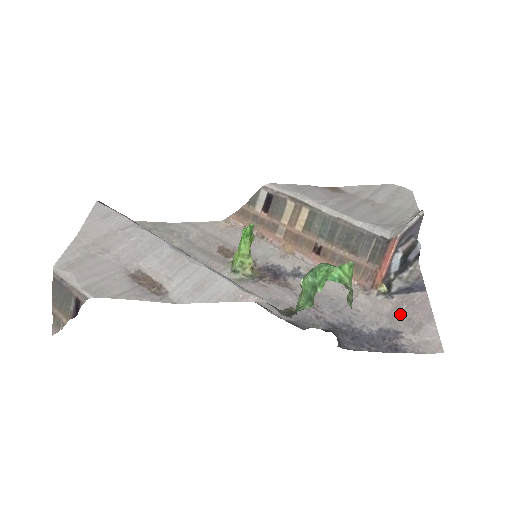
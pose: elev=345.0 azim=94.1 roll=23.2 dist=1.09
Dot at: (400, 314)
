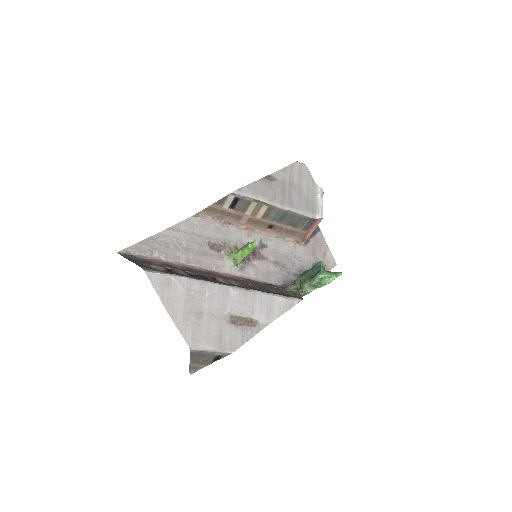
Dot at: (316, 250)
